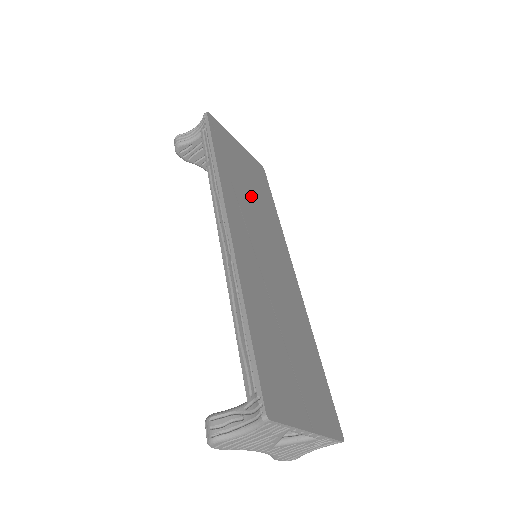
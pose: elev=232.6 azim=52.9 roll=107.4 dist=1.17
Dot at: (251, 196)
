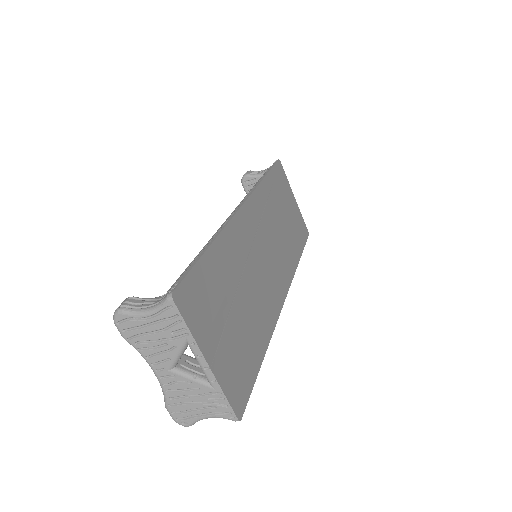
Dot at: (280, 225)
